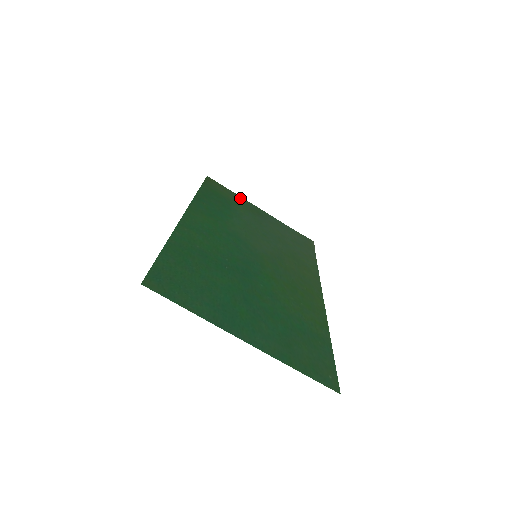
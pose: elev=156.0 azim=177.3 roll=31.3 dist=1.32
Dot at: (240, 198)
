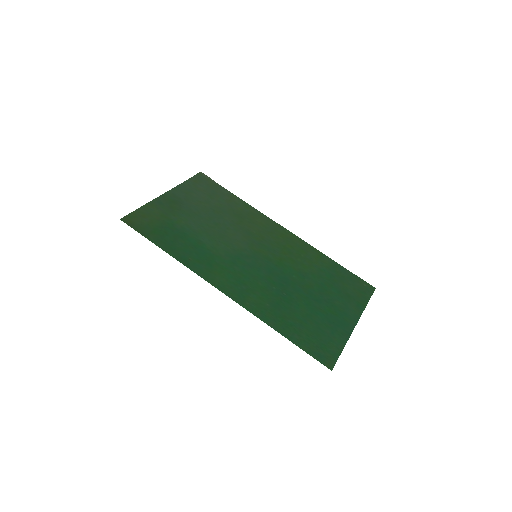
Dot at: (152, 206)
